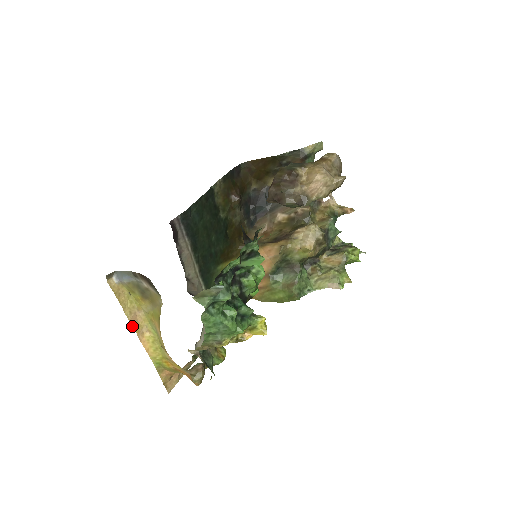
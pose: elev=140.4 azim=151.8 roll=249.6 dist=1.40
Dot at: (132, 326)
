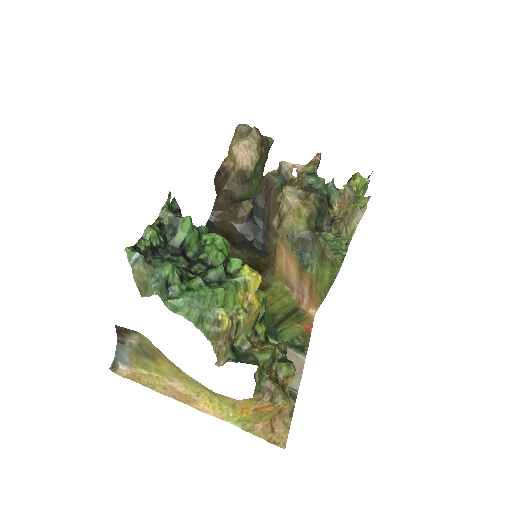
Dot at: occluded
